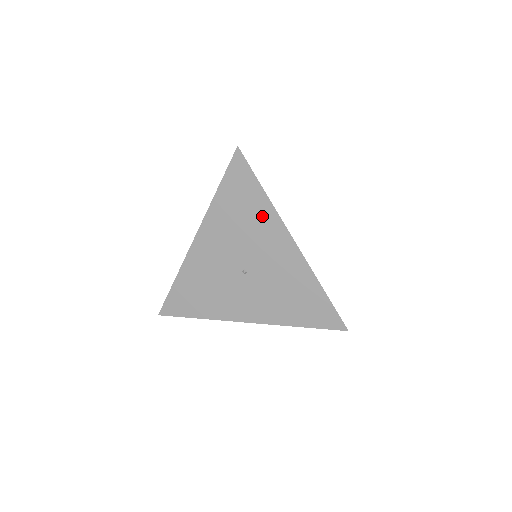
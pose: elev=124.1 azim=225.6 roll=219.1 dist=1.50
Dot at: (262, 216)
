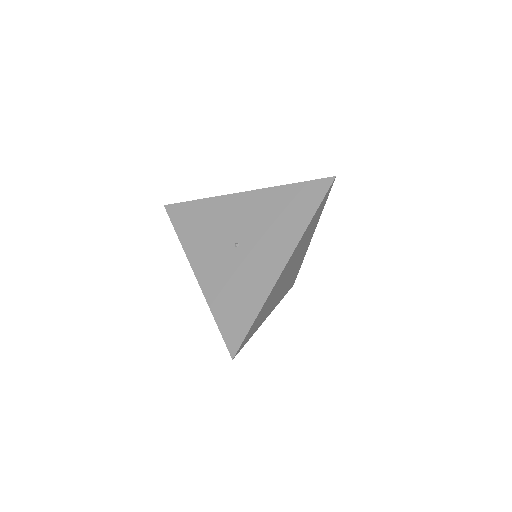
Dot at: (291, 229)
